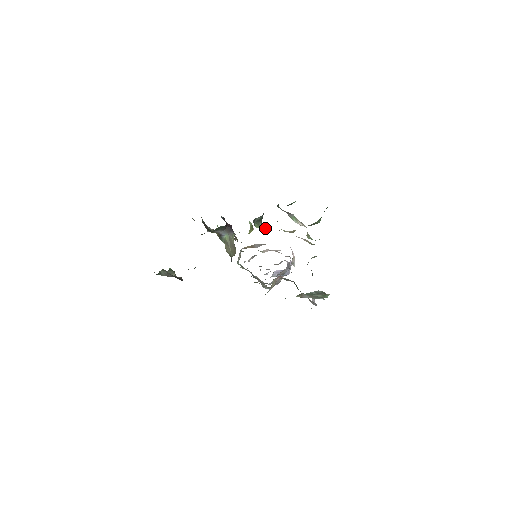
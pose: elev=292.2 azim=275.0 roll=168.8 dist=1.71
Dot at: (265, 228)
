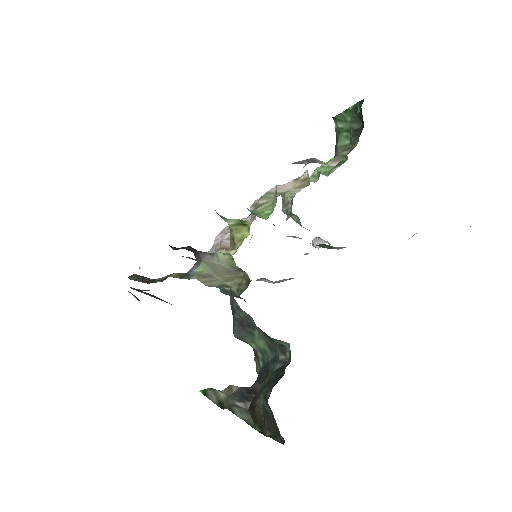
Dot at: (271, 210)
